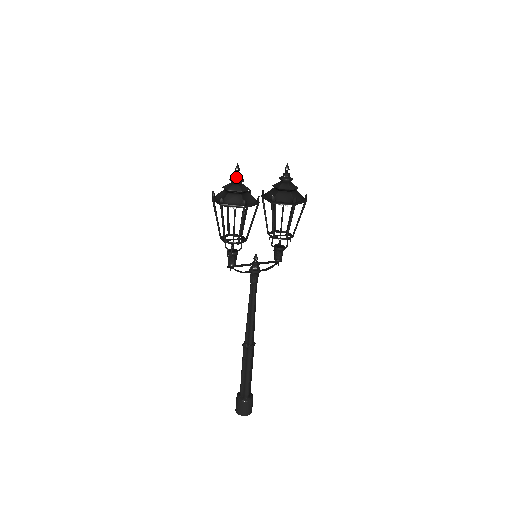
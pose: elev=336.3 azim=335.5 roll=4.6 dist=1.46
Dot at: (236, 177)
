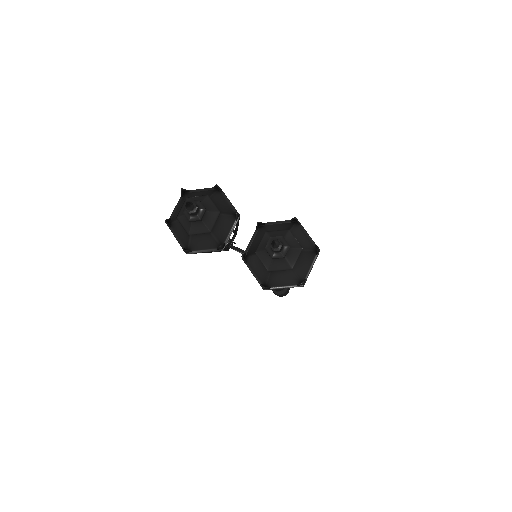
Dot at: (188, 212)
